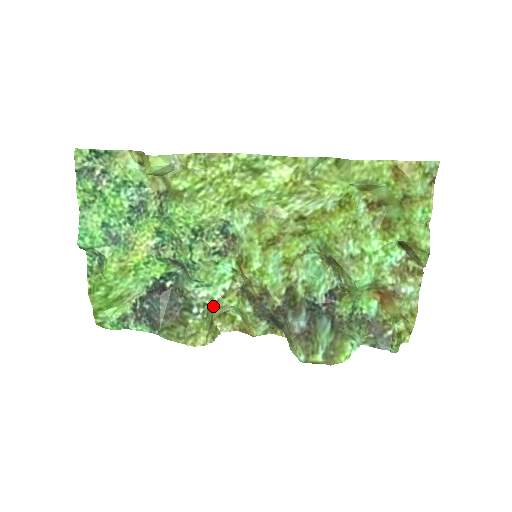
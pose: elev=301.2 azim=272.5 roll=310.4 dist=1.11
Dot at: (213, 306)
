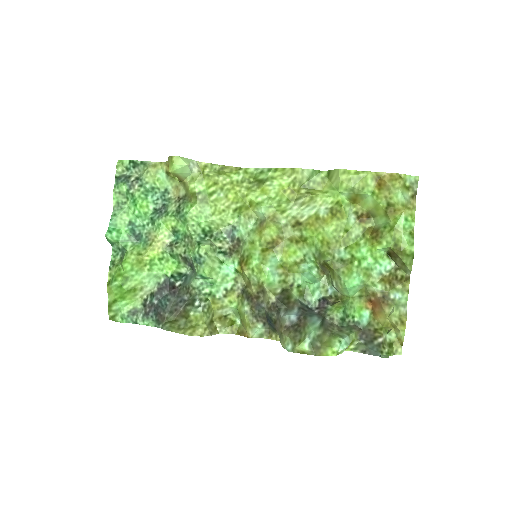
Dot at: (214, 304)
